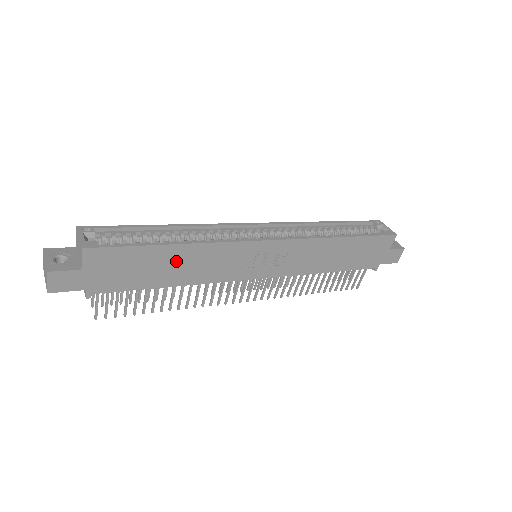
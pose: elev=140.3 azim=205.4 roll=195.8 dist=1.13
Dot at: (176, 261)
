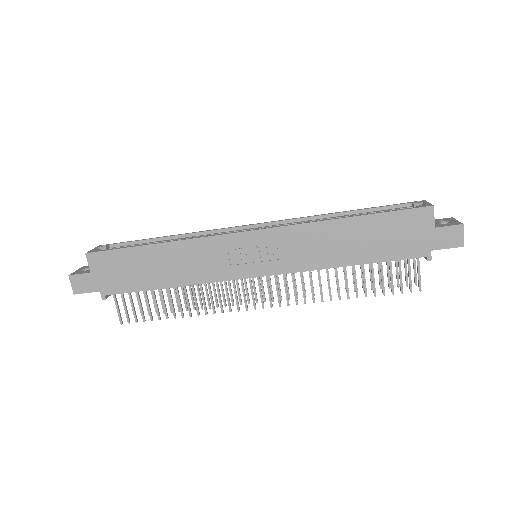
Dot at: (162, 261)
